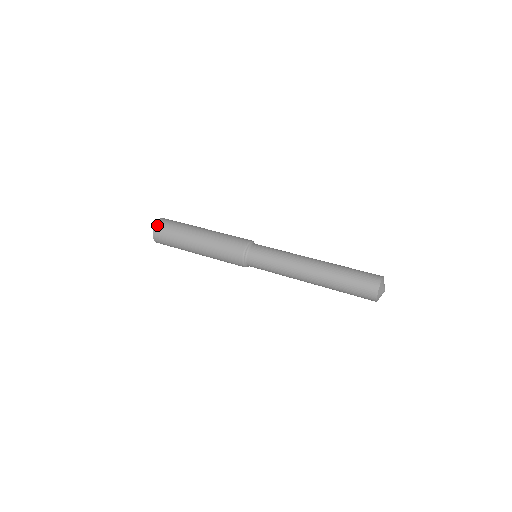
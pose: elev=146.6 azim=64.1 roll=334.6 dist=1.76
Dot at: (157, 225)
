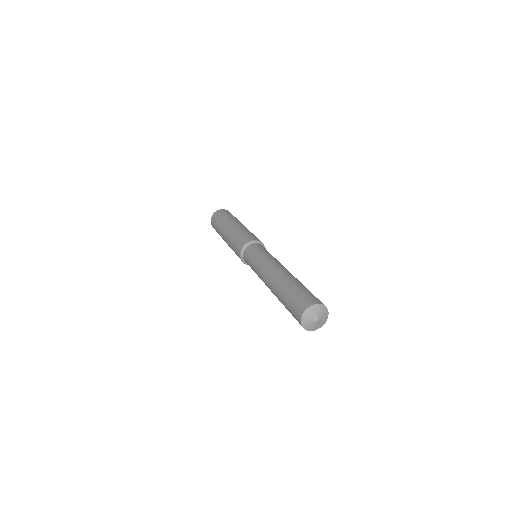
Dot at: (217, 211)
